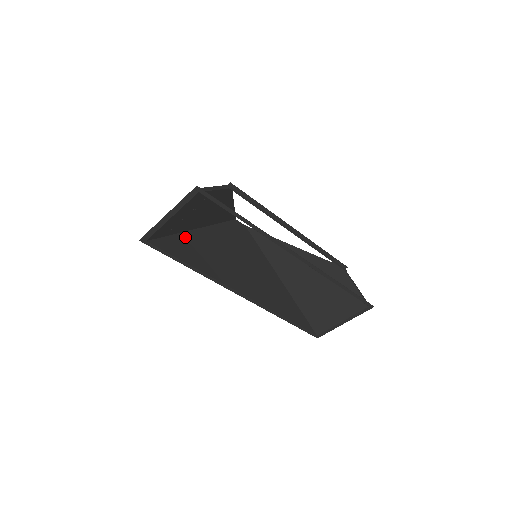
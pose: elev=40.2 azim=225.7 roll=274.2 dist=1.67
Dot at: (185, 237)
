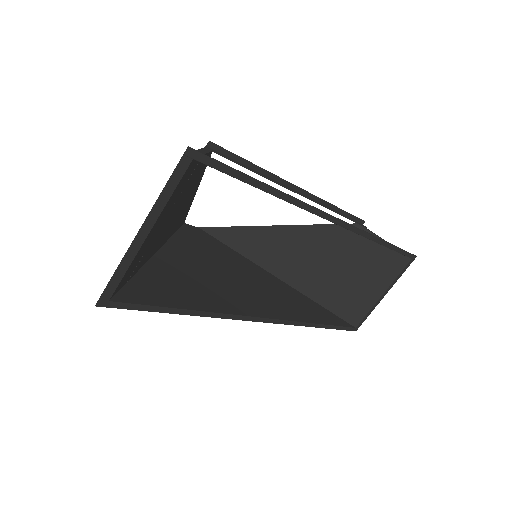
Dot at: (153, 270)
